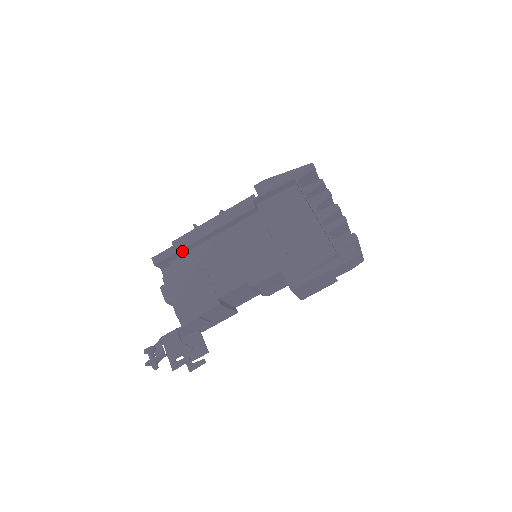
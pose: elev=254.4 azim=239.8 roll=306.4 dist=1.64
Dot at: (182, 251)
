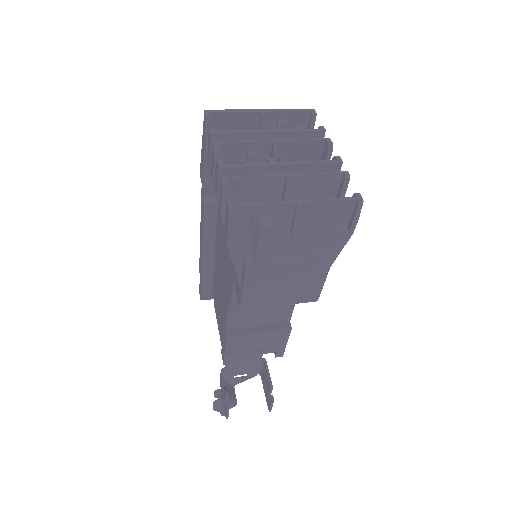
Dot at: (206, 278)
